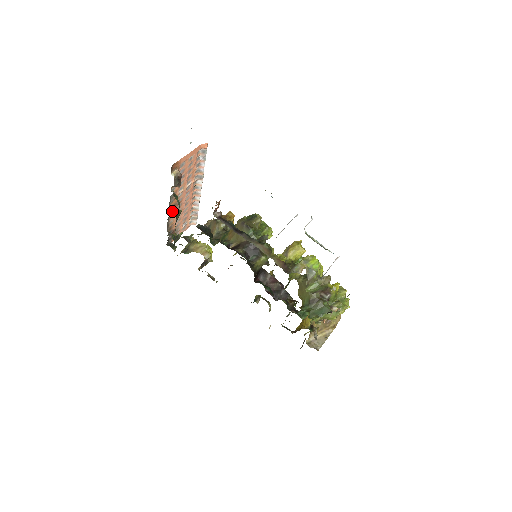
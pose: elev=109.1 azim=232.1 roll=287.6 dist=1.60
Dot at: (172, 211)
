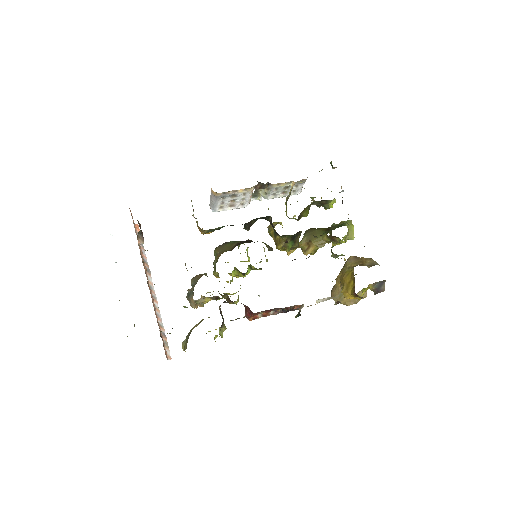
Dot at: occluded
